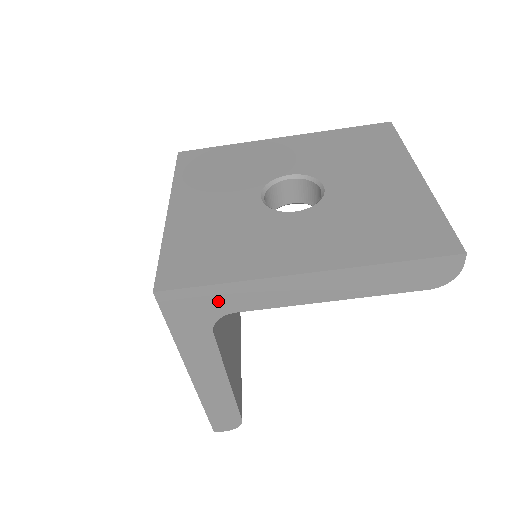
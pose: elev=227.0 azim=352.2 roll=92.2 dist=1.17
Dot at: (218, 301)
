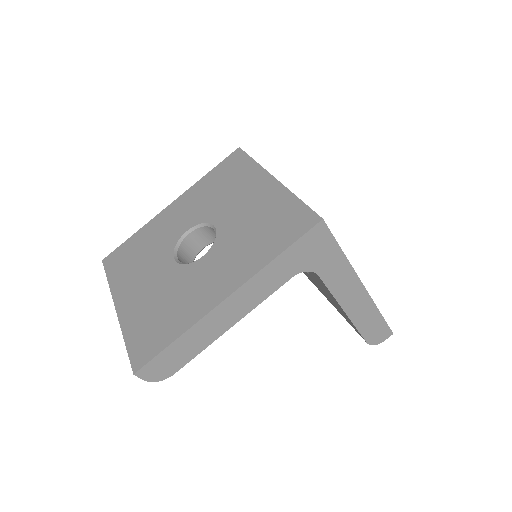
Dot at: (326, 260)
